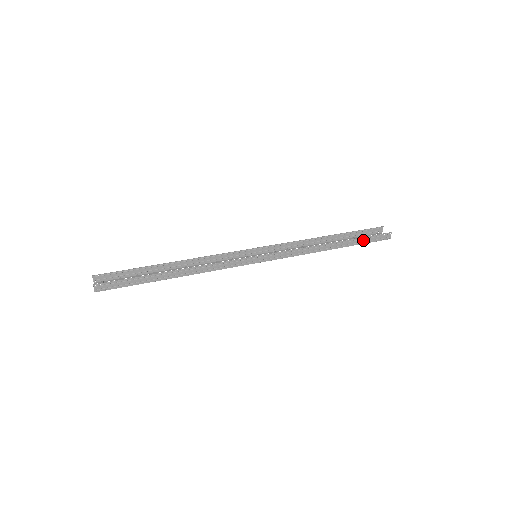
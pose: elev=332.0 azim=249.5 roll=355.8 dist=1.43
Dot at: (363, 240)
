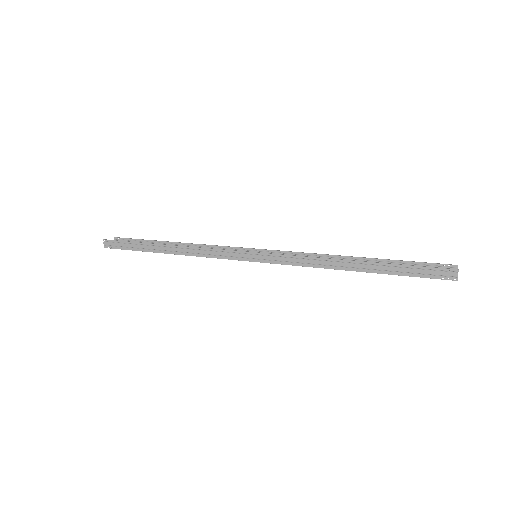
Dot at: (404, 269)
